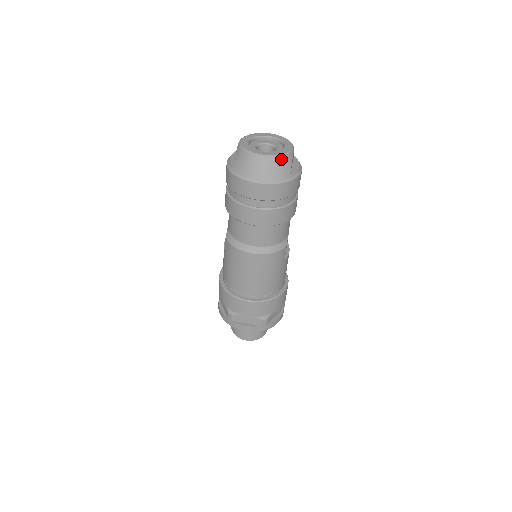
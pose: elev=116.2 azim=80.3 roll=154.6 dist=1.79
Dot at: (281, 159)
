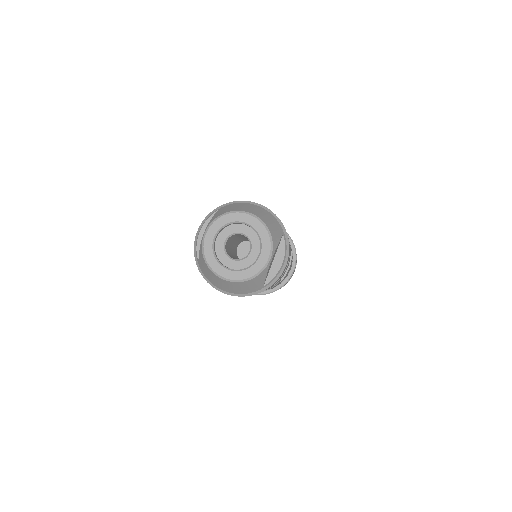
Dot at: (249, 282)
